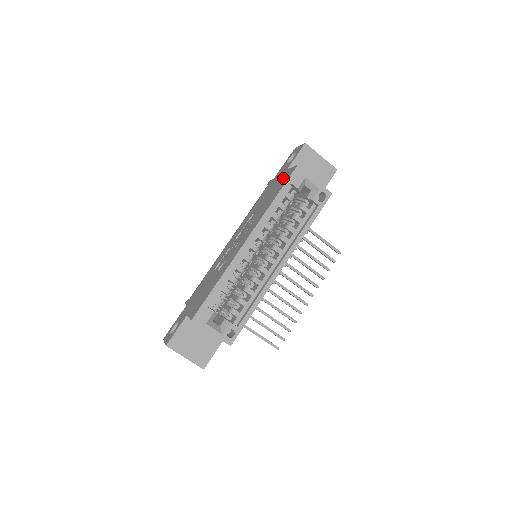
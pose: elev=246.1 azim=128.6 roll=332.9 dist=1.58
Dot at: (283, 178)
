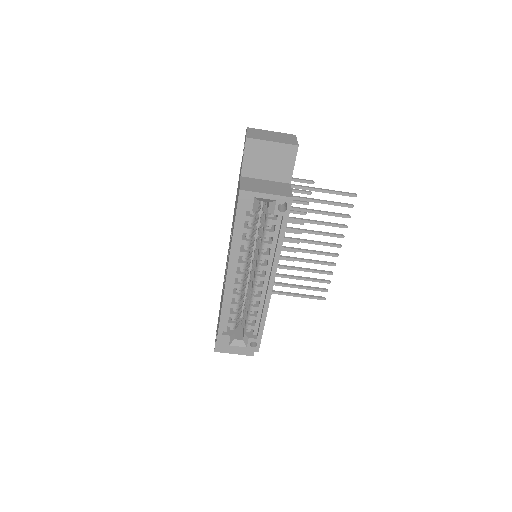
Dot at: occluded
